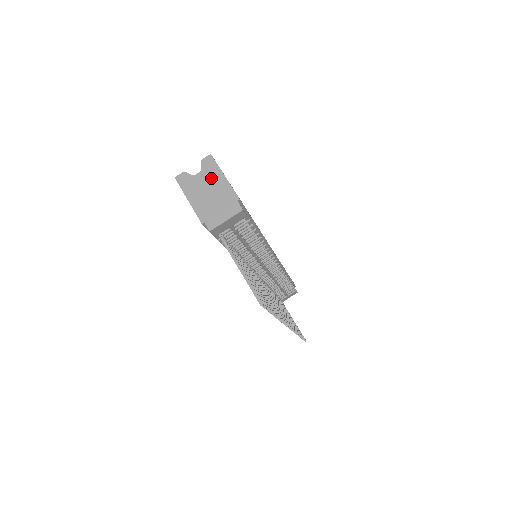
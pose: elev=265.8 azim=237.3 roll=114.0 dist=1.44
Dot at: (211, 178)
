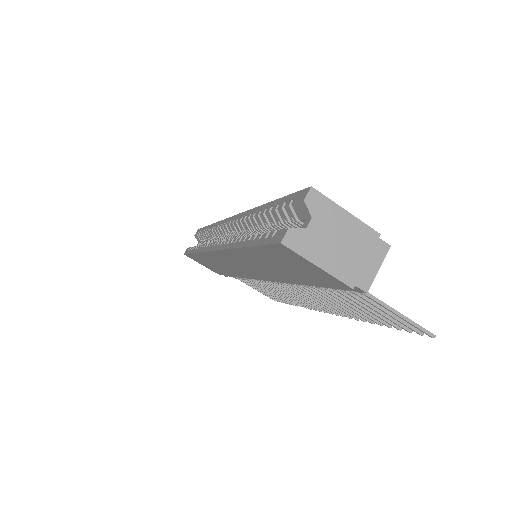
Dot at: (331, 222)
